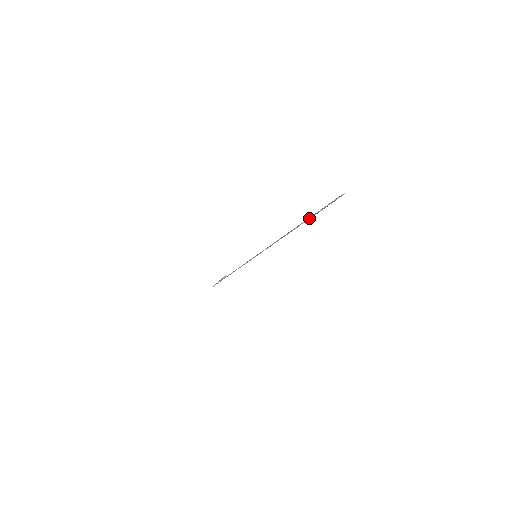
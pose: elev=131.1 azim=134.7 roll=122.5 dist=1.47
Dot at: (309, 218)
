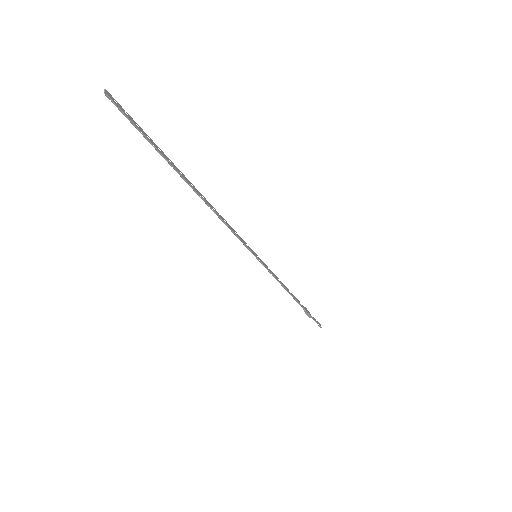
Dot at: occluded
